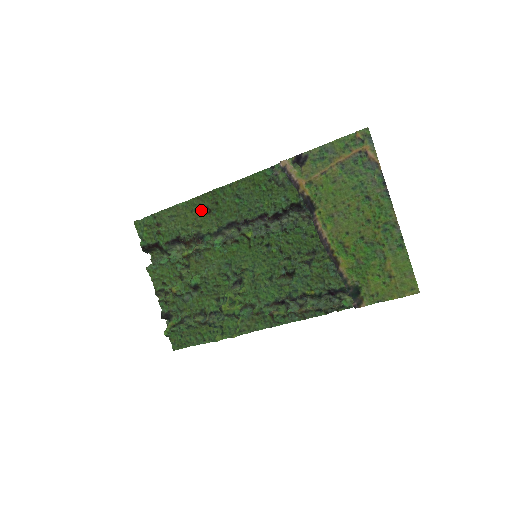
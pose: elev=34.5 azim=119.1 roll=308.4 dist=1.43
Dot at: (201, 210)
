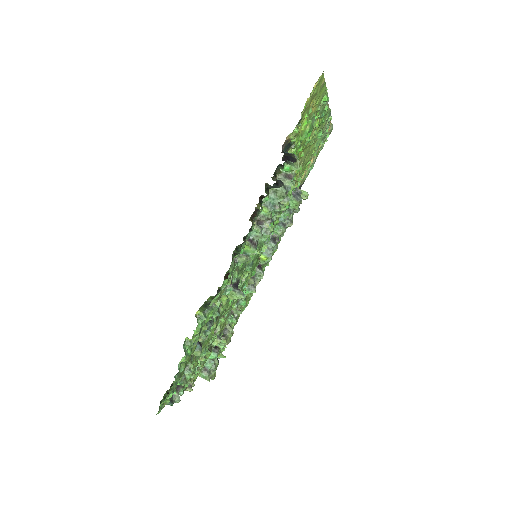
Dot at: occluded
